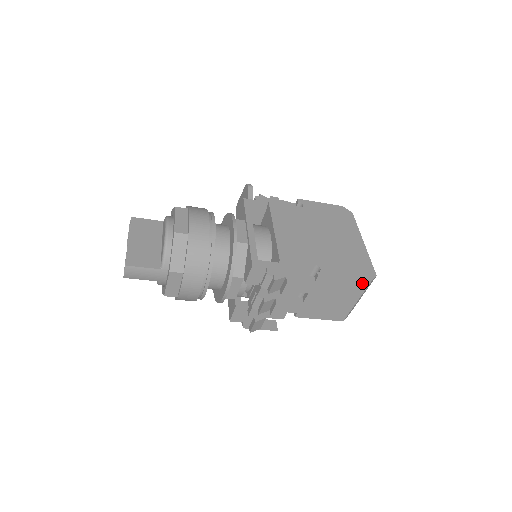
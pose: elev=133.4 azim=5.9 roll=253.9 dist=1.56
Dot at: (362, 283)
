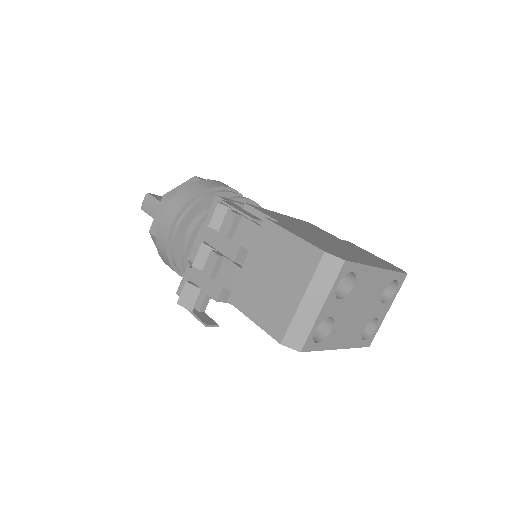
Dot at: (313, 250)
